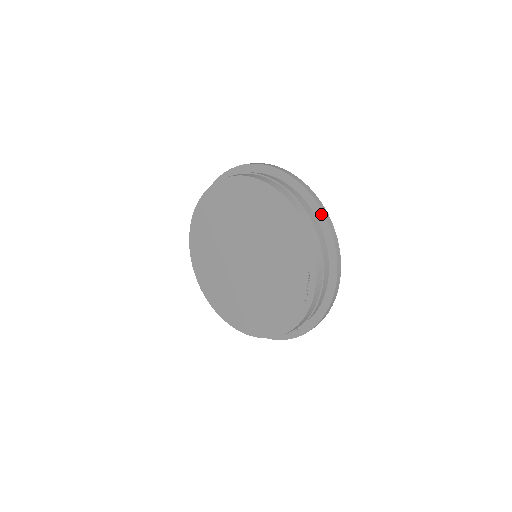
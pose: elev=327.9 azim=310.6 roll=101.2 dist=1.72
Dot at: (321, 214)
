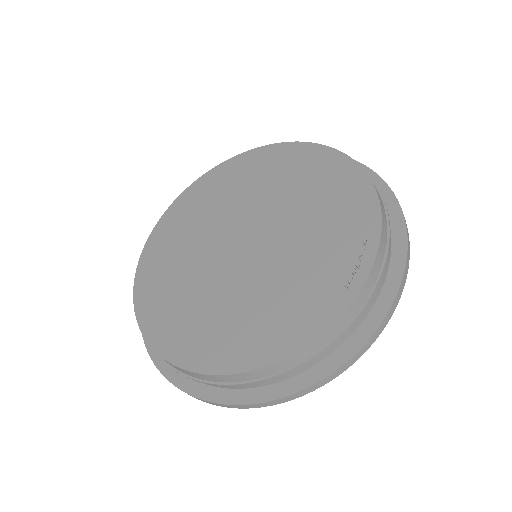
Dot at: (385, 188)
